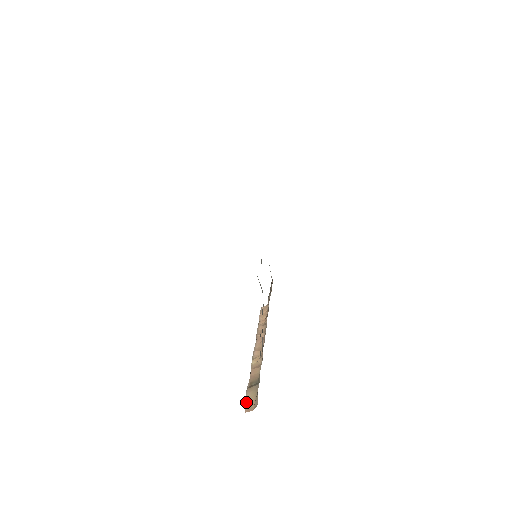
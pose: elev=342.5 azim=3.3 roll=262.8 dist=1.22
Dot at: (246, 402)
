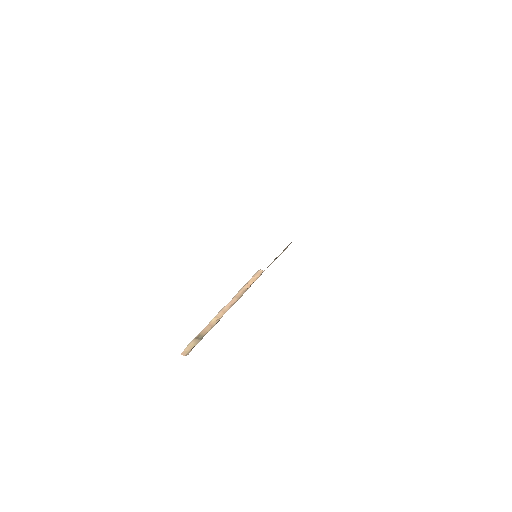
Dot at: (187, 347)
